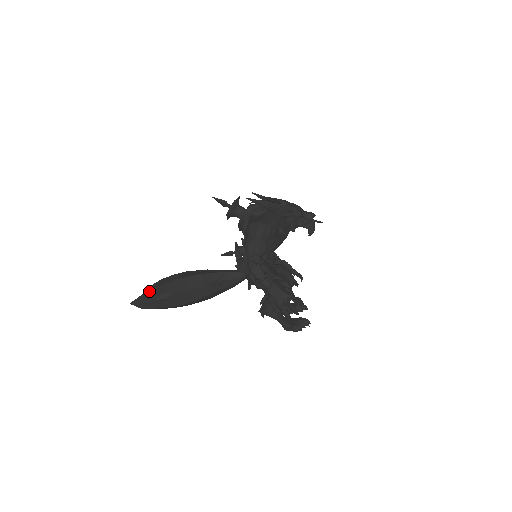
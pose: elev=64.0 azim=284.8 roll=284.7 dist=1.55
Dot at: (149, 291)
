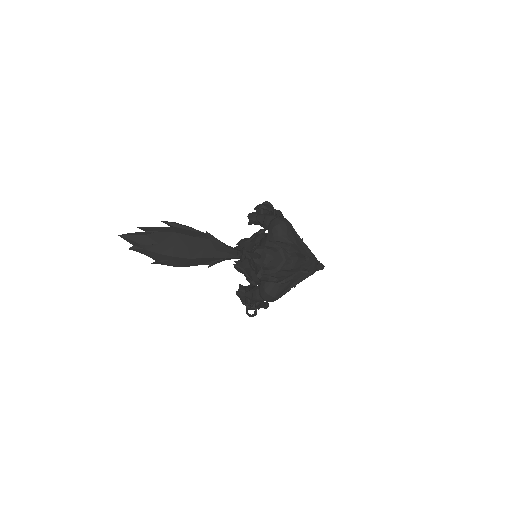
Dot at: (145, 248)
